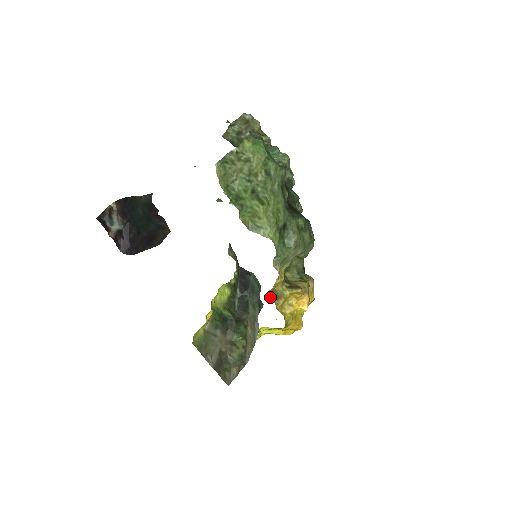
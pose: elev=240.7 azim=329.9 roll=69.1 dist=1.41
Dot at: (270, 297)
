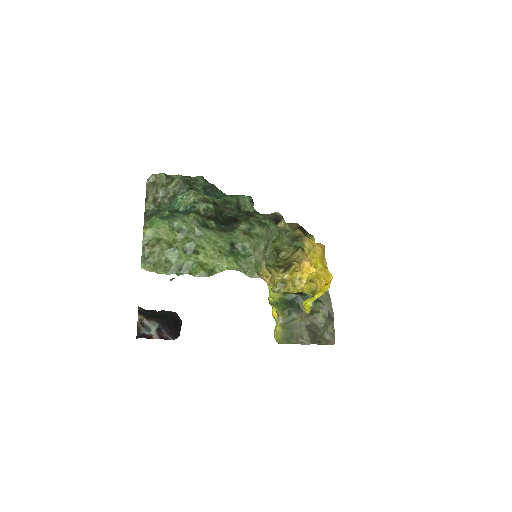
Dot at: (278, 291)
